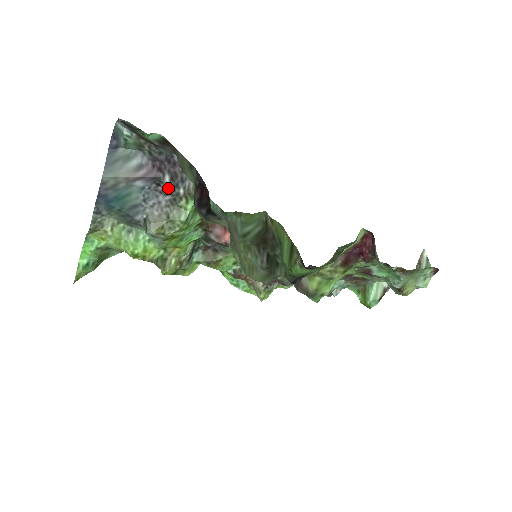
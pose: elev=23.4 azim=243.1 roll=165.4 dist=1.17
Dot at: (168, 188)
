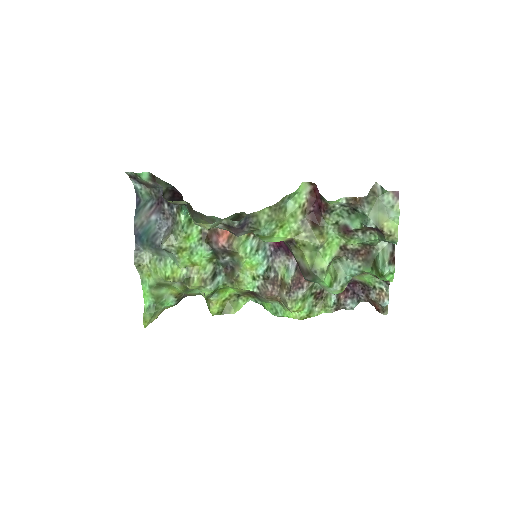
Dot at: (168, 212)
